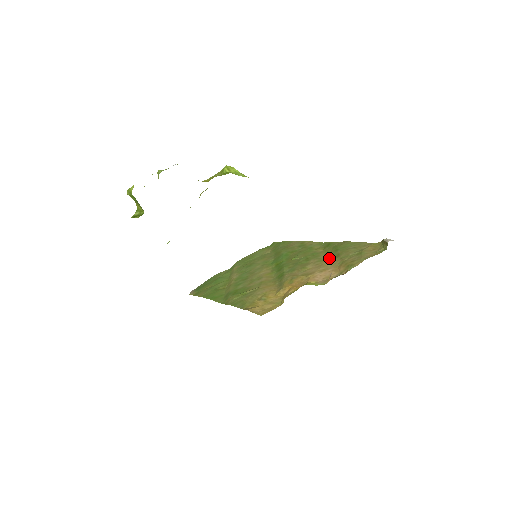
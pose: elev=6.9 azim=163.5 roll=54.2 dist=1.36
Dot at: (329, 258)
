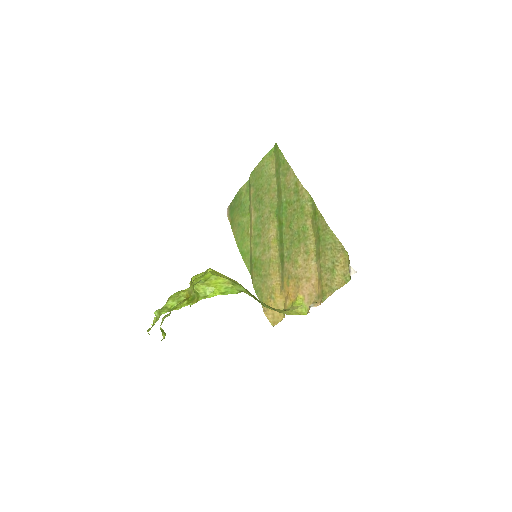
Dot at: (314, 250)
